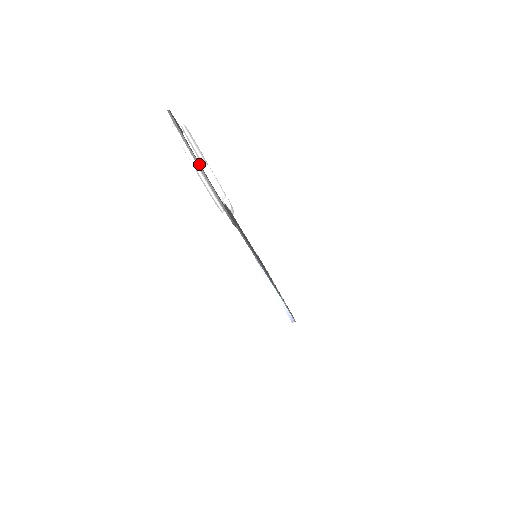
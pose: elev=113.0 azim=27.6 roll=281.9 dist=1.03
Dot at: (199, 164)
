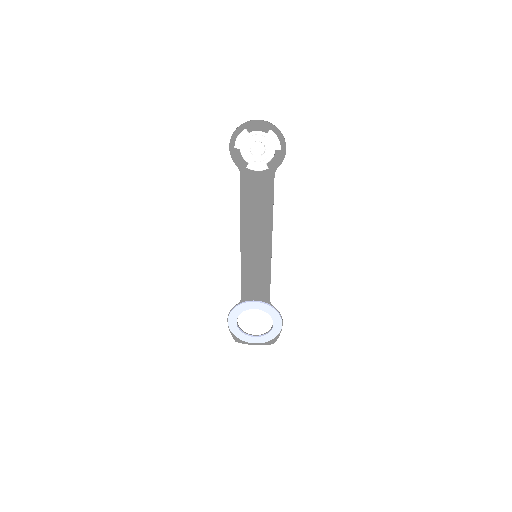
Dot at: (272, 124)
